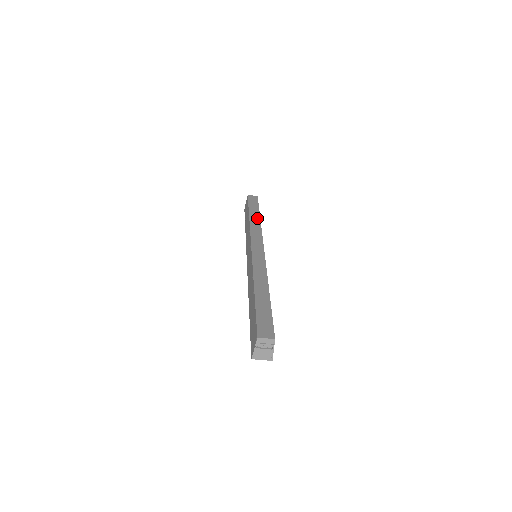
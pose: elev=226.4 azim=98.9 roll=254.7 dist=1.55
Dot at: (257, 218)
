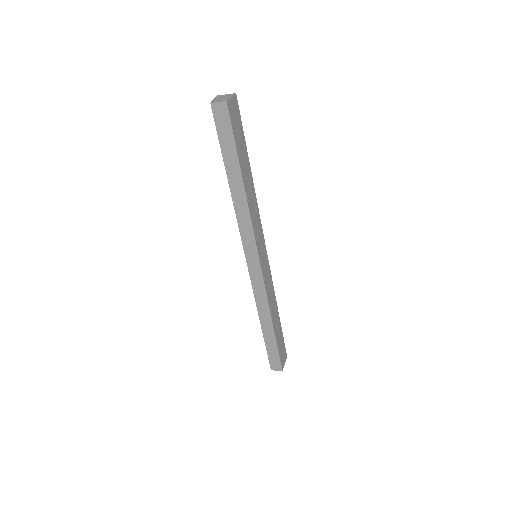
Dot at: (240, 191)
